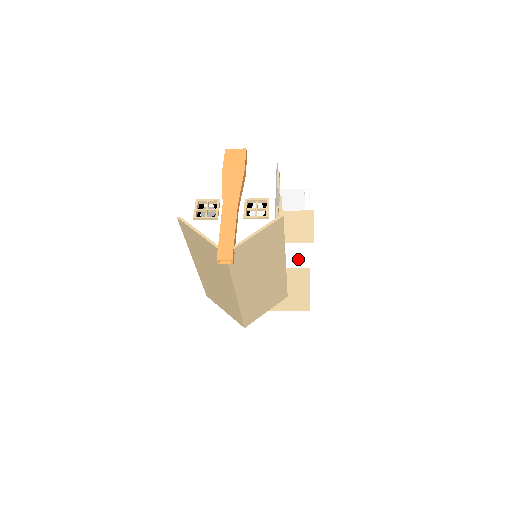
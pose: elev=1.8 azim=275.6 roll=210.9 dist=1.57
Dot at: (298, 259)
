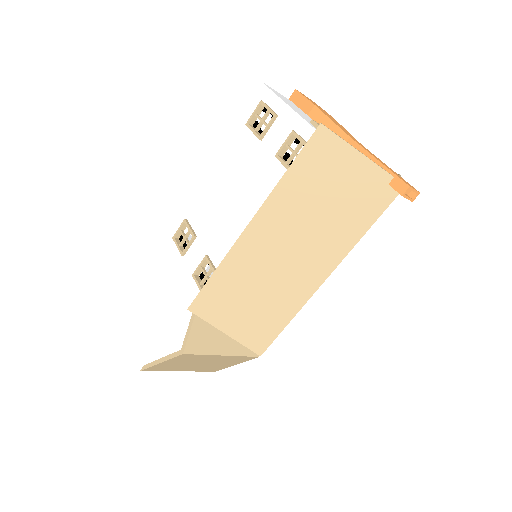
Dot at: occluded
